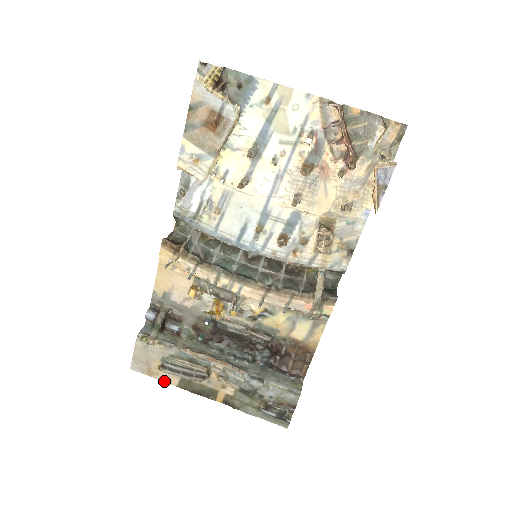
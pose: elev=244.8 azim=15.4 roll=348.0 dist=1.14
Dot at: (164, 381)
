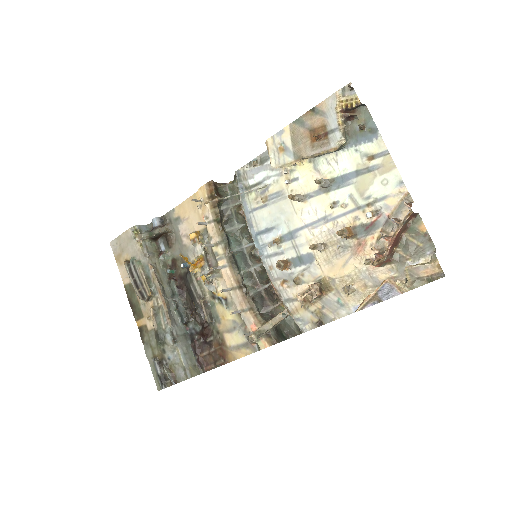
Dot at: (120, 273)
